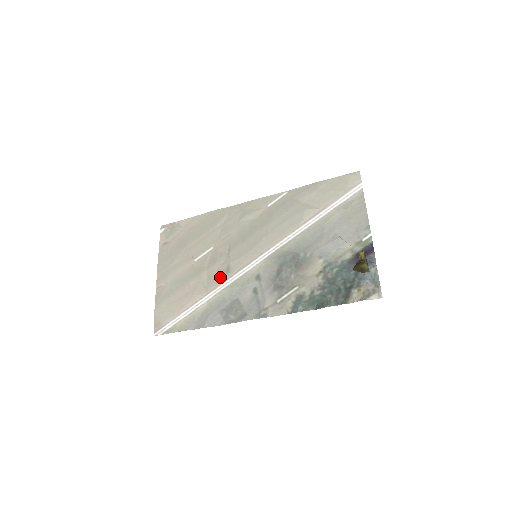
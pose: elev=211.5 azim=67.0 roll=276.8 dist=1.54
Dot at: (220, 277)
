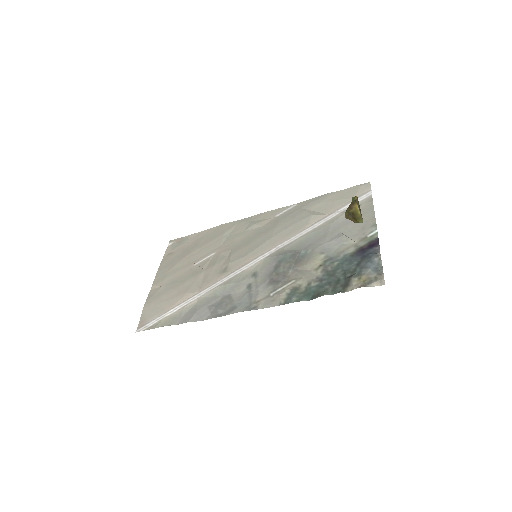
Dot at: (216, 276)
